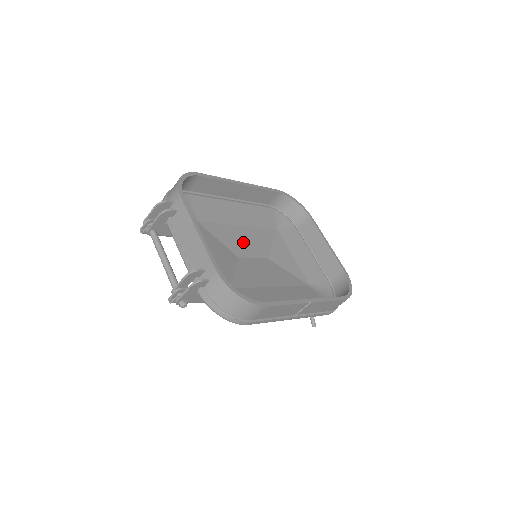
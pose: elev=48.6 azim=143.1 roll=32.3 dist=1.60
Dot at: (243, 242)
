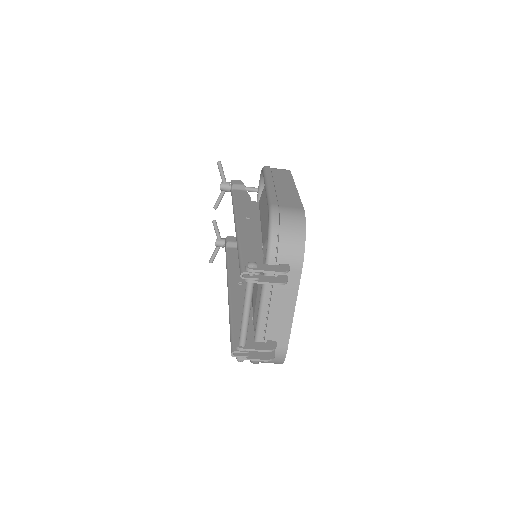
Dot at: occluded
